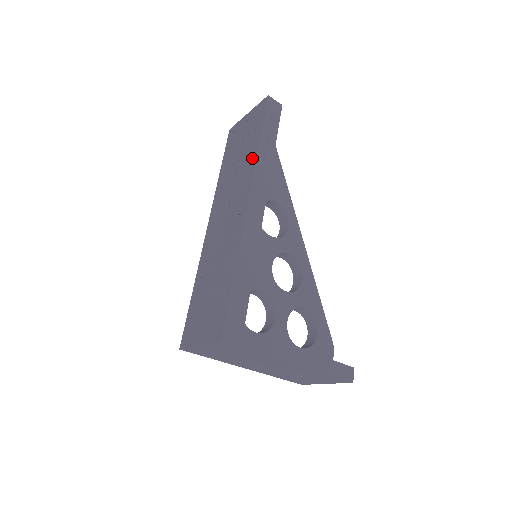
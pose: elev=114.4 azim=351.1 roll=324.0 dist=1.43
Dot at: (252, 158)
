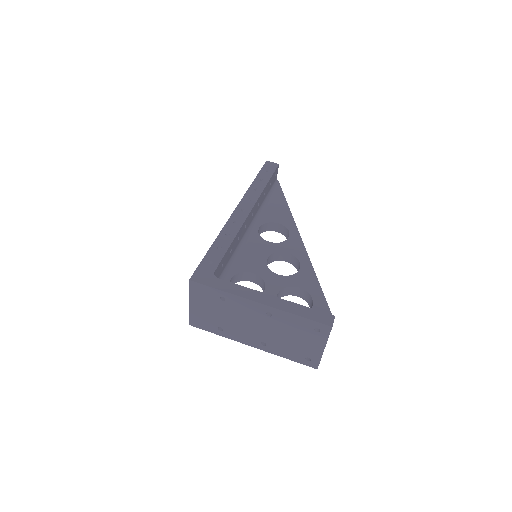
Dot at: occluded
